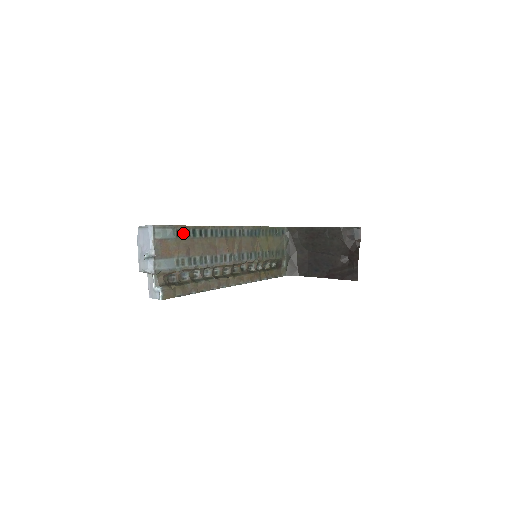
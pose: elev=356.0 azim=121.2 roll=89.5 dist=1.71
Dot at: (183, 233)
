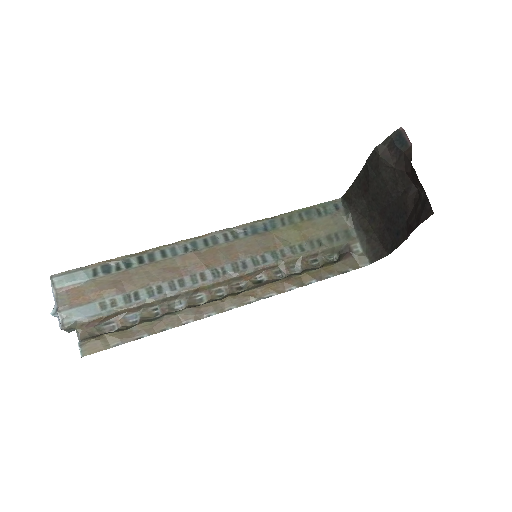
Dot at: (107, 269)
